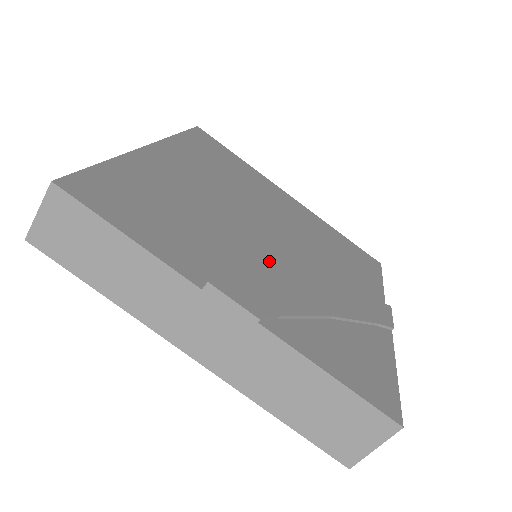
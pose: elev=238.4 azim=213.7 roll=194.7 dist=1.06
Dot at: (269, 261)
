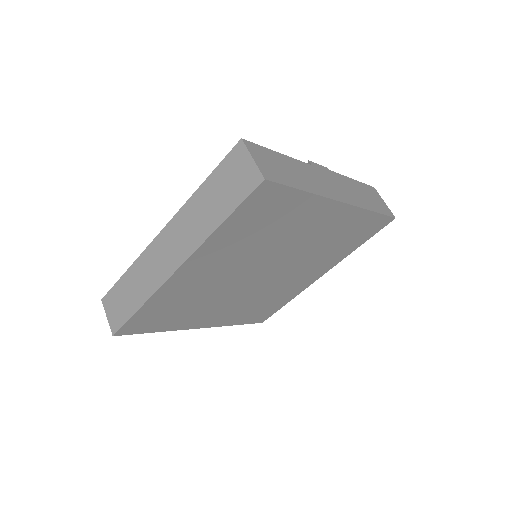
Dot at: occluded
